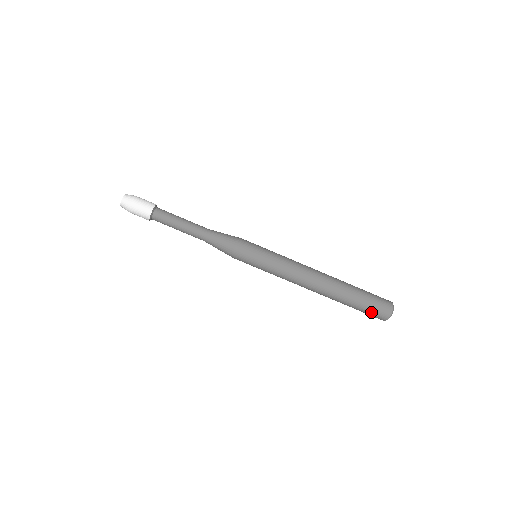
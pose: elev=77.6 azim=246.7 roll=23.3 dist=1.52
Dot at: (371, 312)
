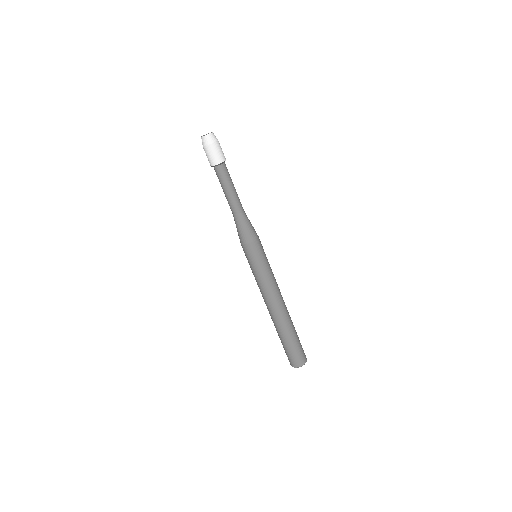
Dot at: (293, 354)
